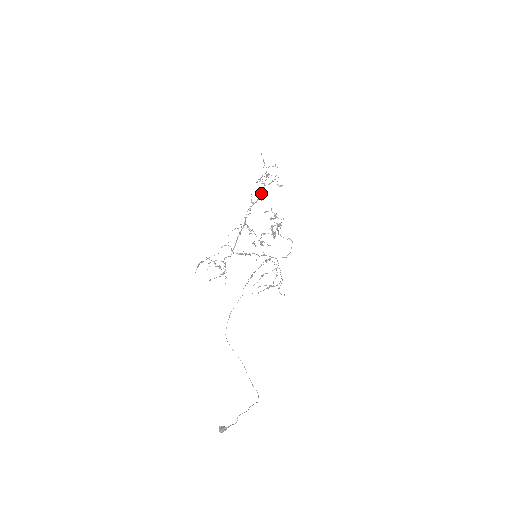
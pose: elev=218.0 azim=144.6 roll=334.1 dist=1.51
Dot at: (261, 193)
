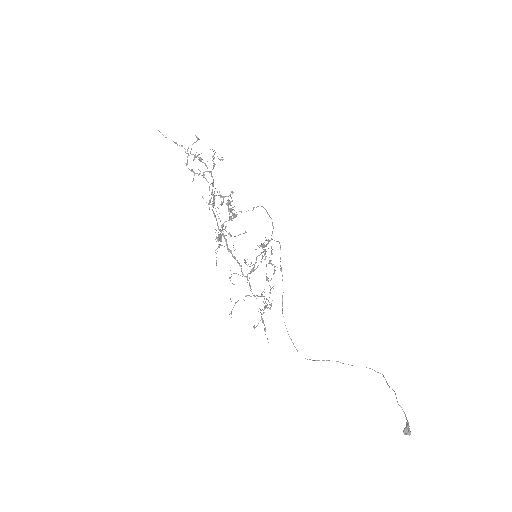
Dot at: (212, 185)
